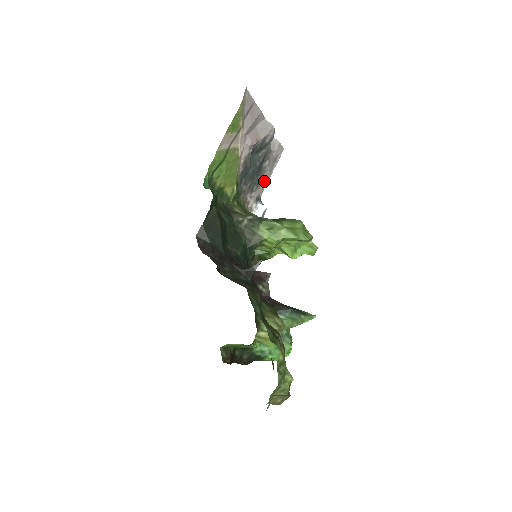
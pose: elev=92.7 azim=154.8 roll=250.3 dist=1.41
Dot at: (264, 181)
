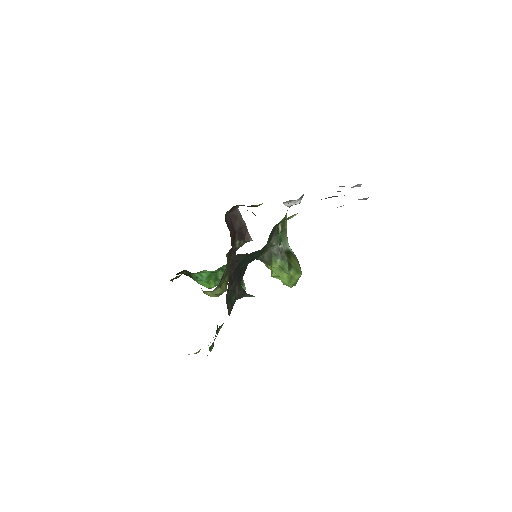
Dot at: occluded
